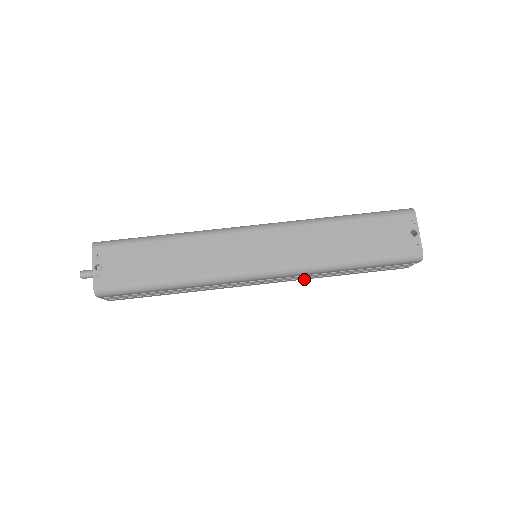
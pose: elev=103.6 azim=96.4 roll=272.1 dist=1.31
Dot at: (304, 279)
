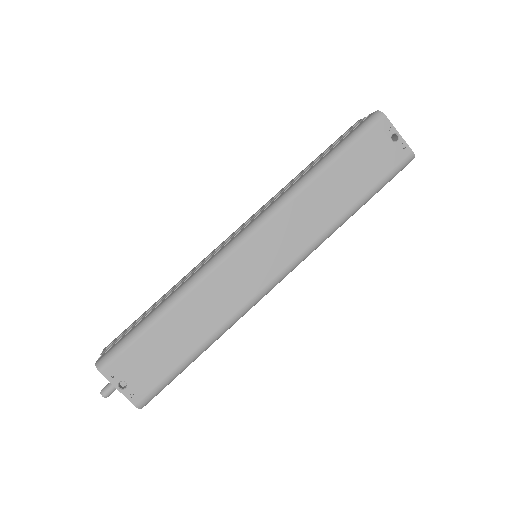
Dot at: occluded
